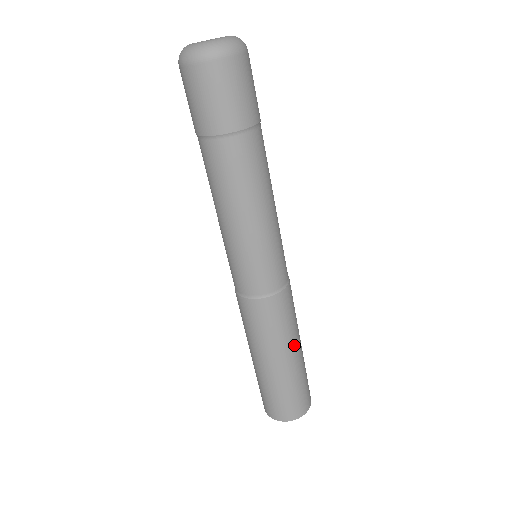
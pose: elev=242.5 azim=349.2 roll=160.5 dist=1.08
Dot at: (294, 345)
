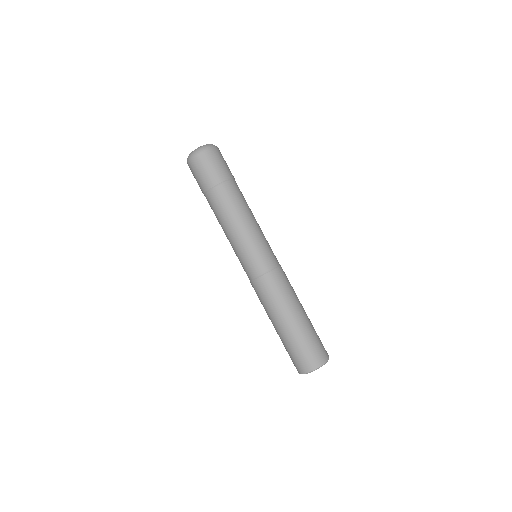
Dot at: (290, 312)
